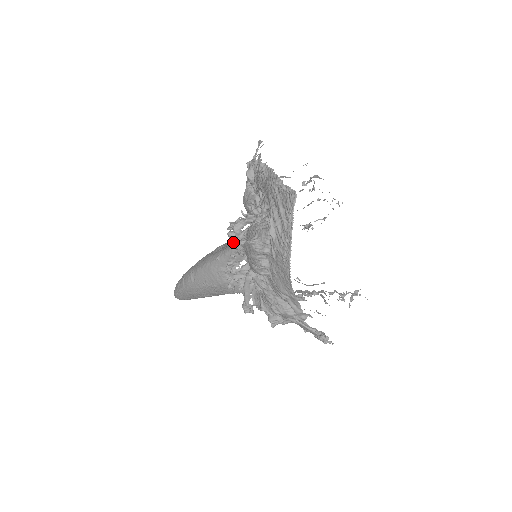
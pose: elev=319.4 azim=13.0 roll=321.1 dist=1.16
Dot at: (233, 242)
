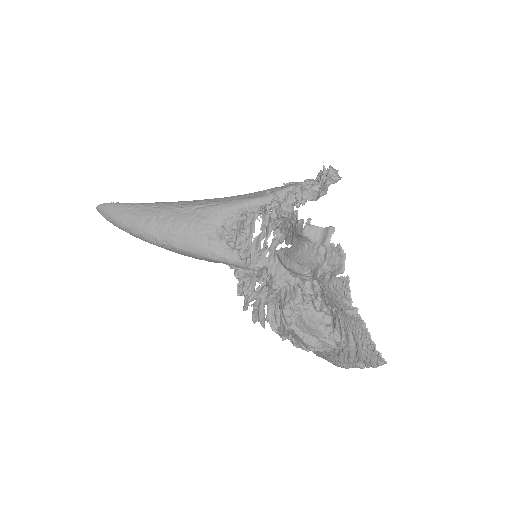
Dot at: (243, 260)
